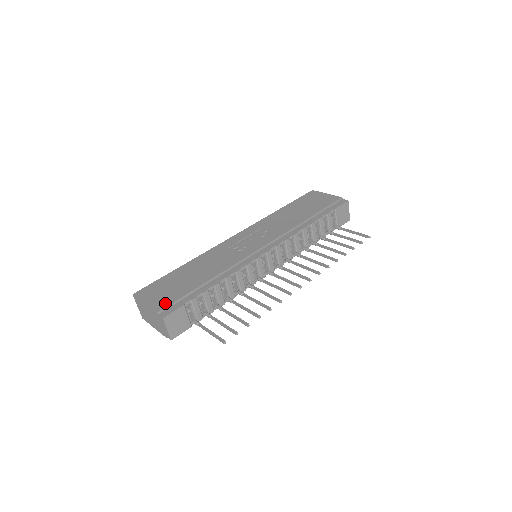
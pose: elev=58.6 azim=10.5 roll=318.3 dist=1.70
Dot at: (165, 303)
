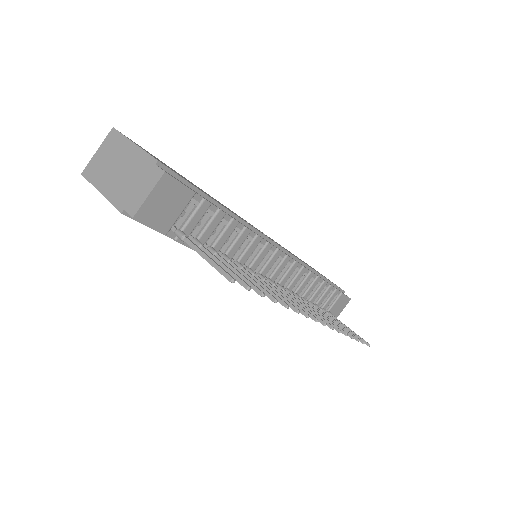
Dot at: occluded
